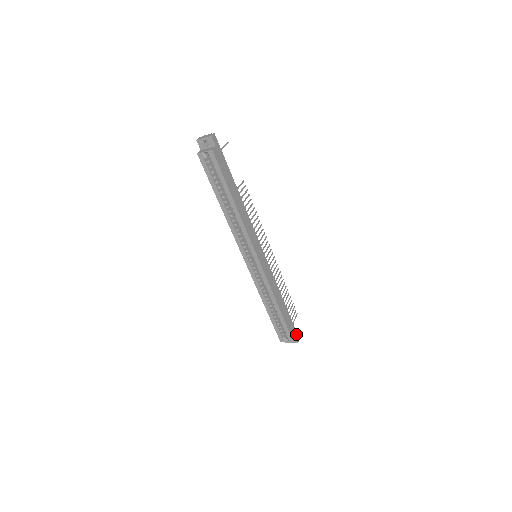
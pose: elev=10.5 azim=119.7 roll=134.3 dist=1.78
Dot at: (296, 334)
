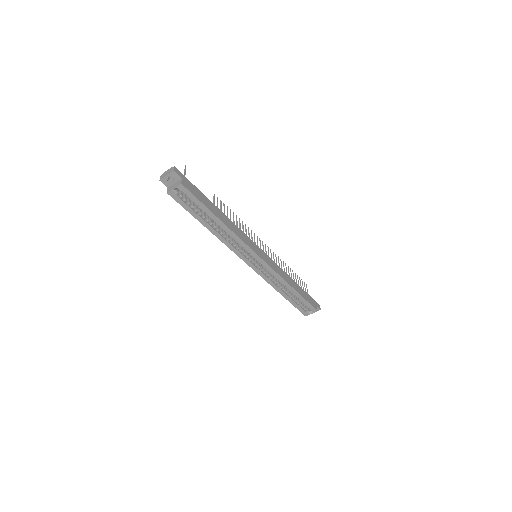
Dot at: (316, 303)
